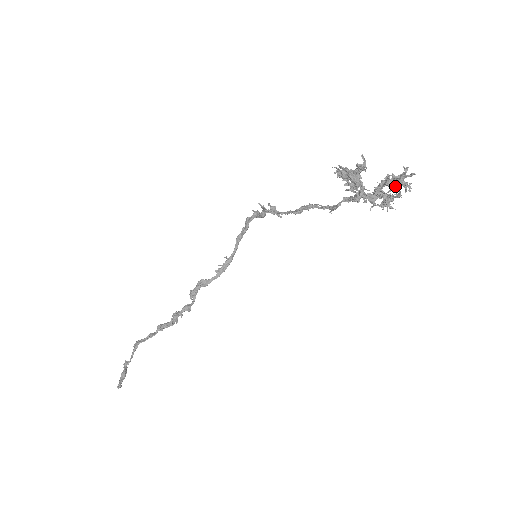
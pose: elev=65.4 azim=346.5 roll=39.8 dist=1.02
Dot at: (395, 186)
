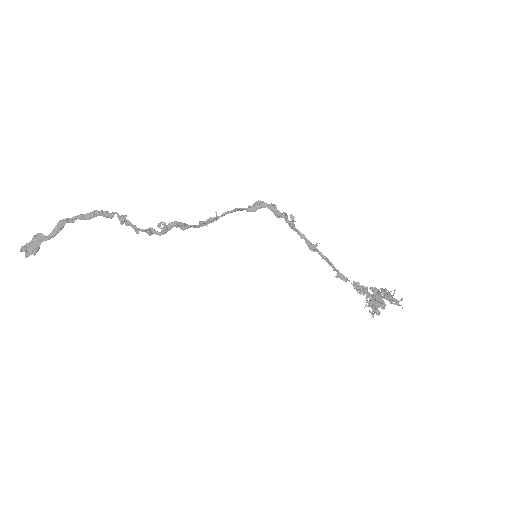
Dot at: occluded
